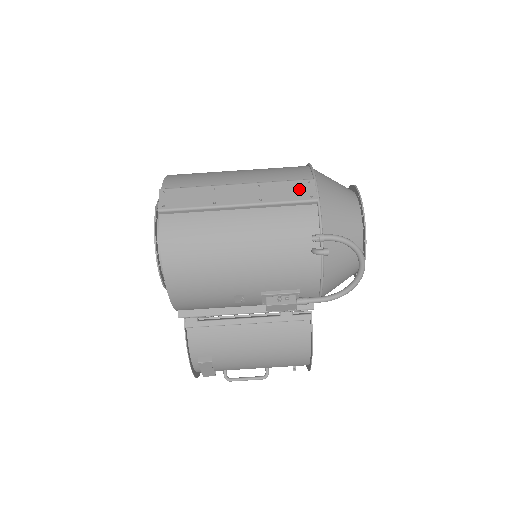
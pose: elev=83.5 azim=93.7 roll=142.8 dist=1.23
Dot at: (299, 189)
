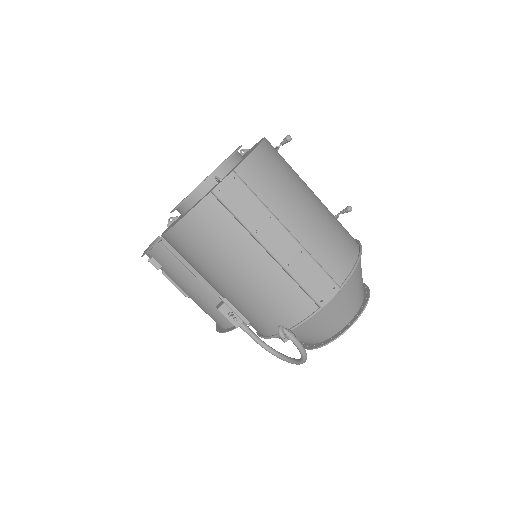
Dot at: (321, 286)
